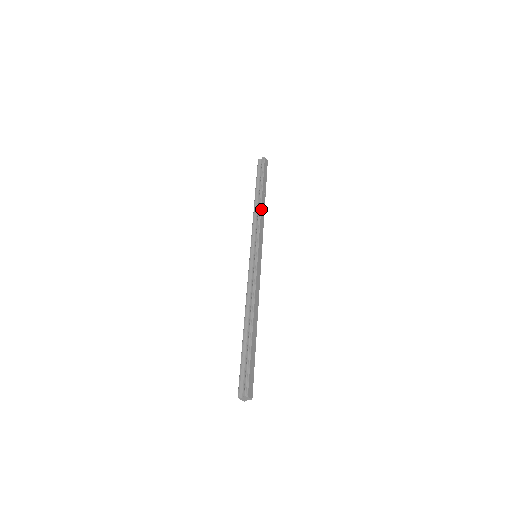
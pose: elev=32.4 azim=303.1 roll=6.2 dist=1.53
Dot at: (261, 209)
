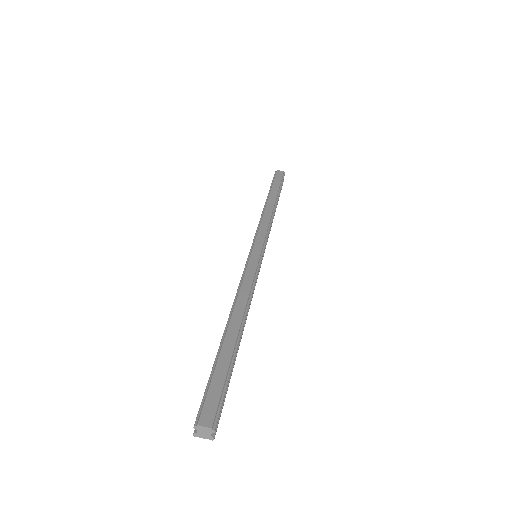
Dot at: (264, 211)
